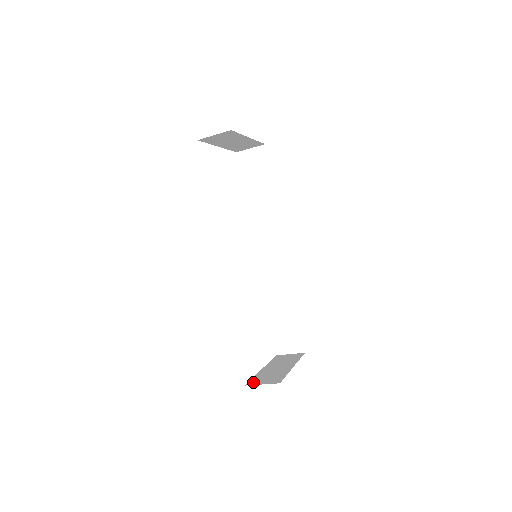
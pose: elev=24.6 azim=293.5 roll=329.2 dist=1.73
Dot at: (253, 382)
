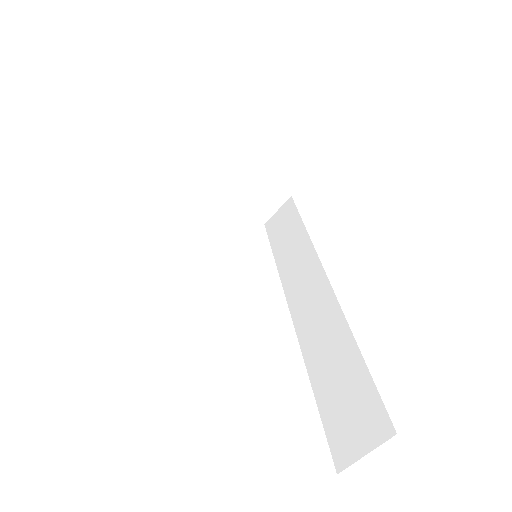
Dot at: occluded
